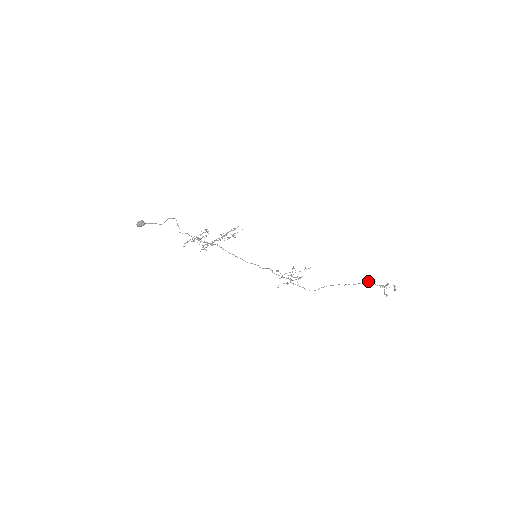
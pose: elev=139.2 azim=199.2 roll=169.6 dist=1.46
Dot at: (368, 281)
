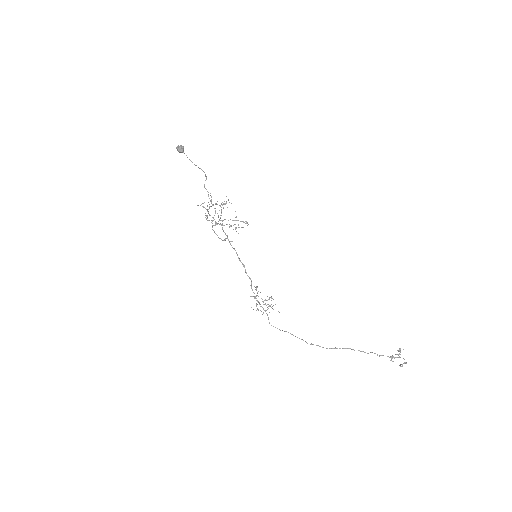
Dot at: occluded
